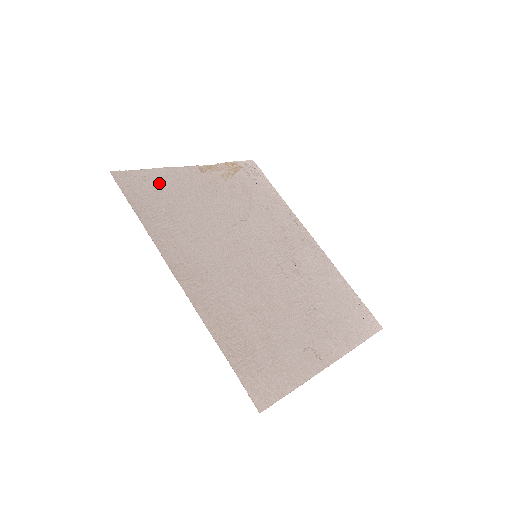
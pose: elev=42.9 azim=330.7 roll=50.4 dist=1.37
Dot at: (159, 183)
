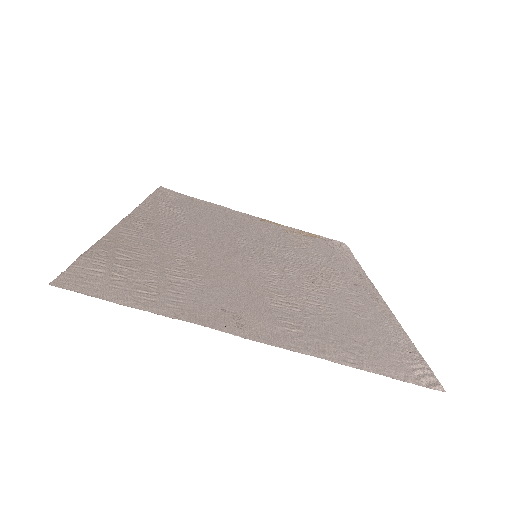
Dot at: (201, 205)
